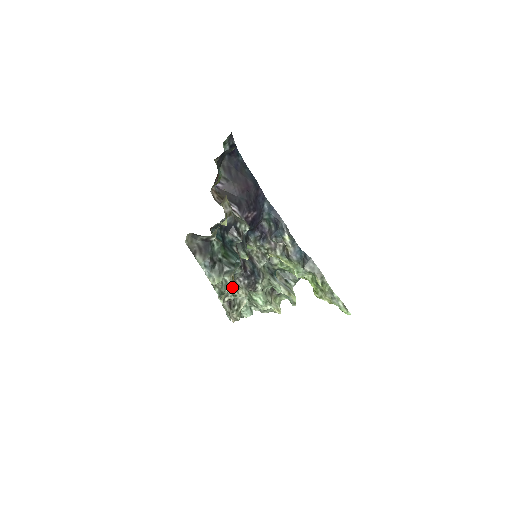
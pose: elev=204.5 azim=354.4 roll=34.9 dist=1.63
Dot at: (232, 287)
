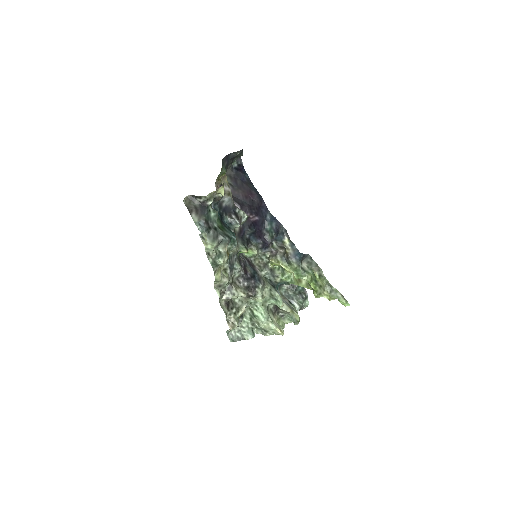
Dot at: (226, 259)
